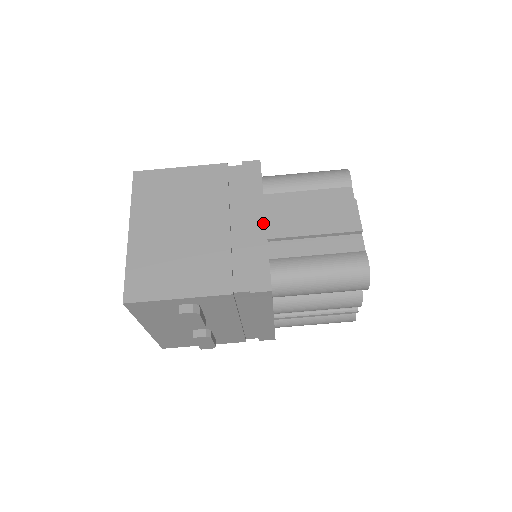
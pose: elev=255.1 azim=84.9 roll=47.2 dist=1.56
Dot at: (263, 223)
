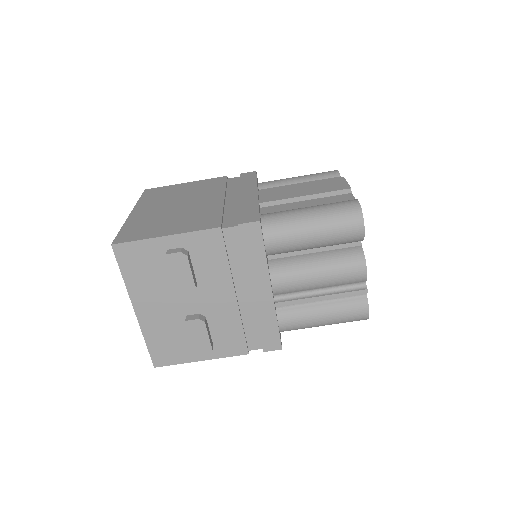
Dot at: (255, 194)
